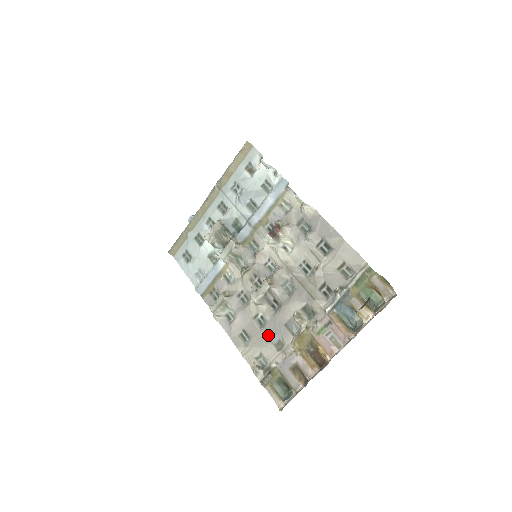
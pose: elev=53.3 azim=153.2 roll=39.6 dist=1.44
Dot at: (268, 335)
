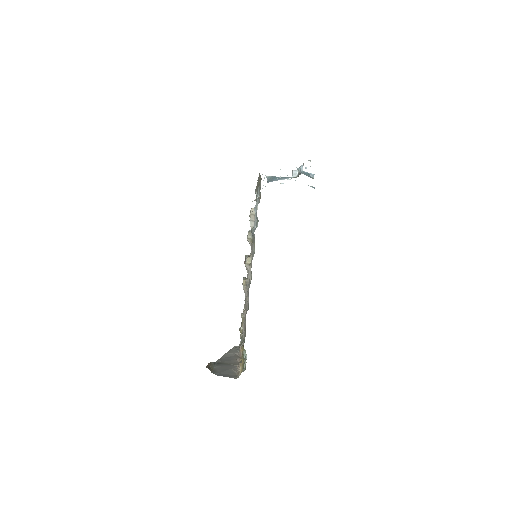
Dot at: occluded
